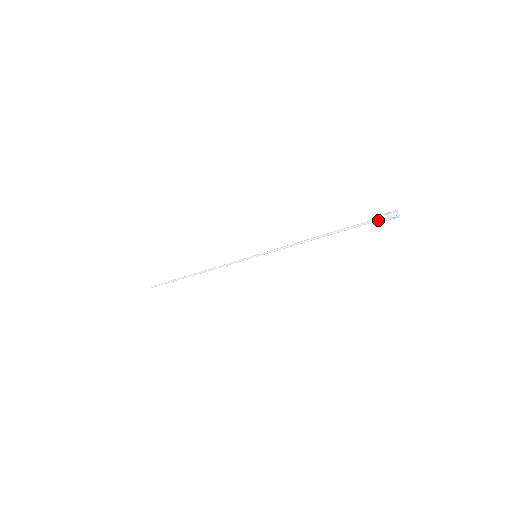
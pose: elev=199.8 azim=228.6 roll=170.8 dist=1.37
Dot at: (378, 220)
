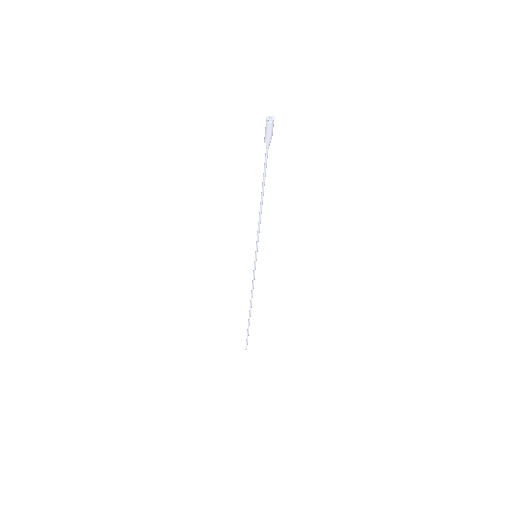
Dot at: (266, 139)
